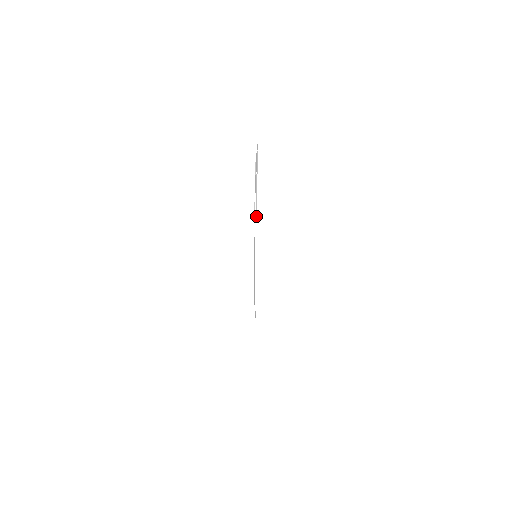
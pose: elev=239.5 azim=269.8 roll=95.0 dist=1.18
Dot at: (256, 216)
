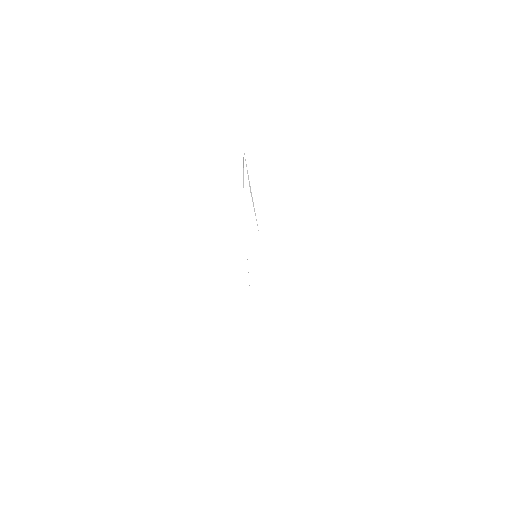
Dot at: occluded
